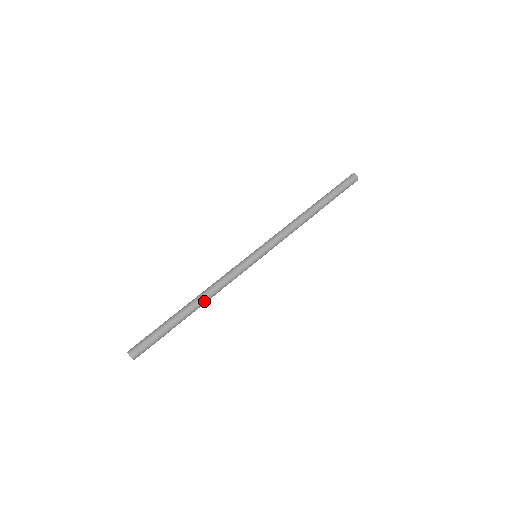
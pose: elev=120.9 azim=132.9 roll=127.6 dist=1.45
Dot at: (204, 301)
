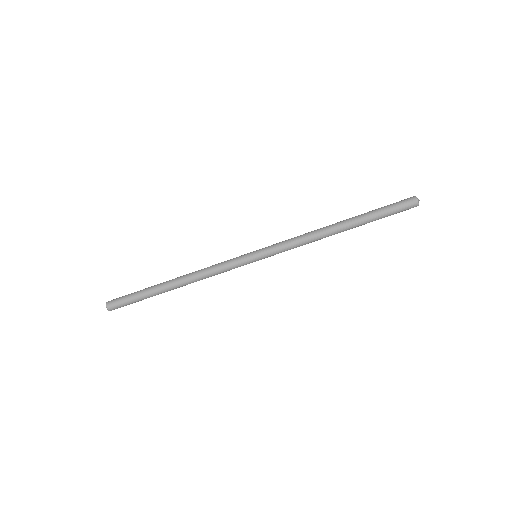
Dot at: occluded
